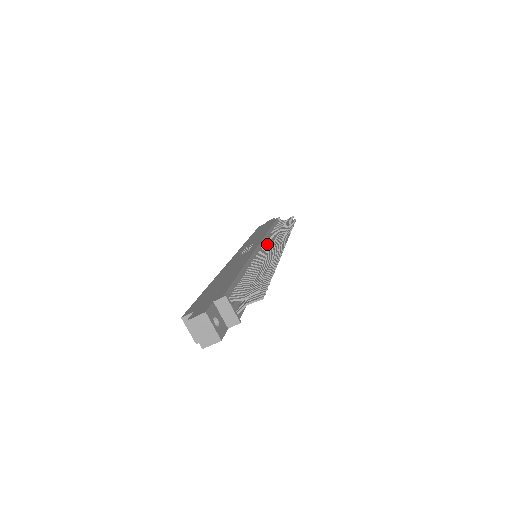
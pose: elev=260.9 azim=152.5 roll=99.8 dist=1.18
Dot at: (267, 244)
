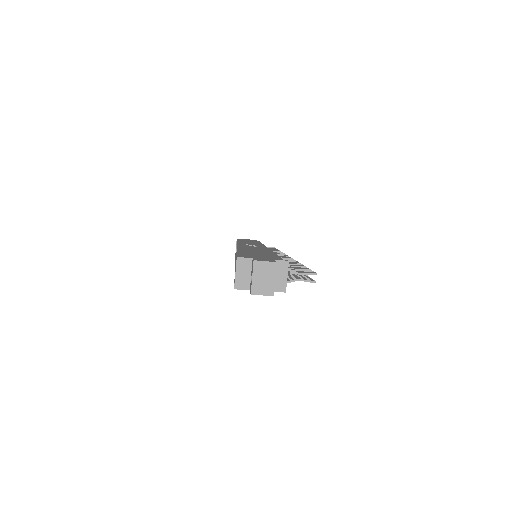
Dot at: occluded
